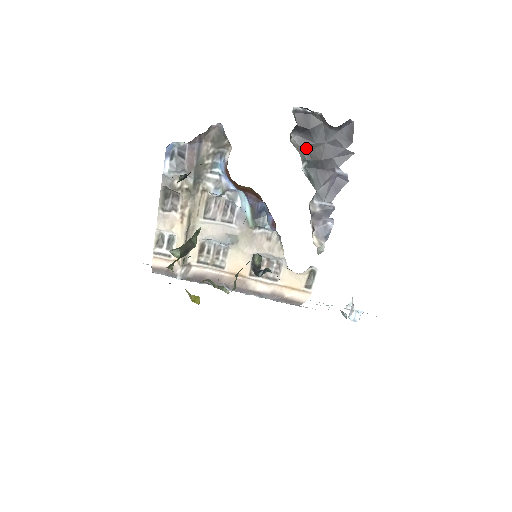
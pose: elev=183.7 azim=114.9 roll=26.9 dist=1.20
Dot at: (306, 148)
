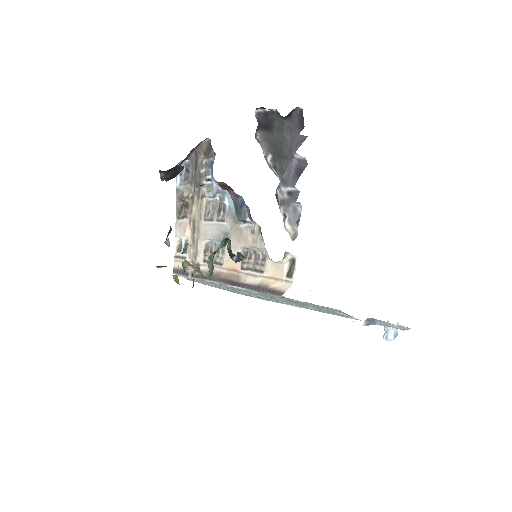
Dot at: (270, 142)
